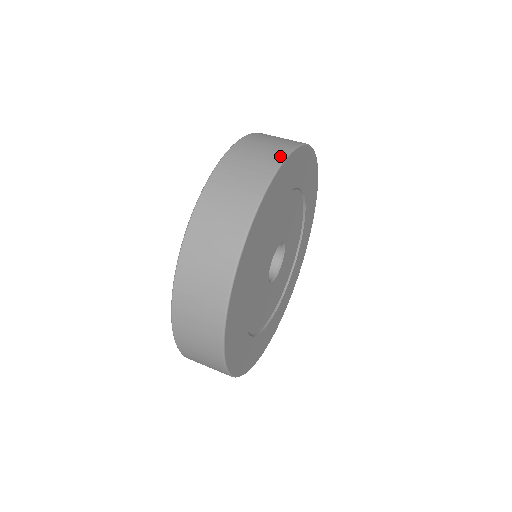
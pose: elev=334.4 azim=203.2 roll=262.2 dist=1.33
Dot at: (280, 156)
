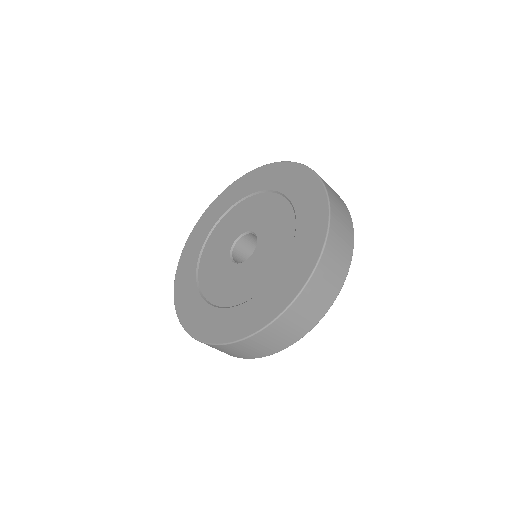
Dot at: (340, 285)
